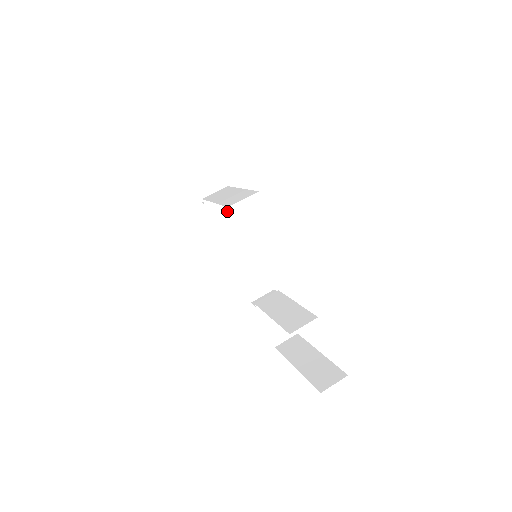
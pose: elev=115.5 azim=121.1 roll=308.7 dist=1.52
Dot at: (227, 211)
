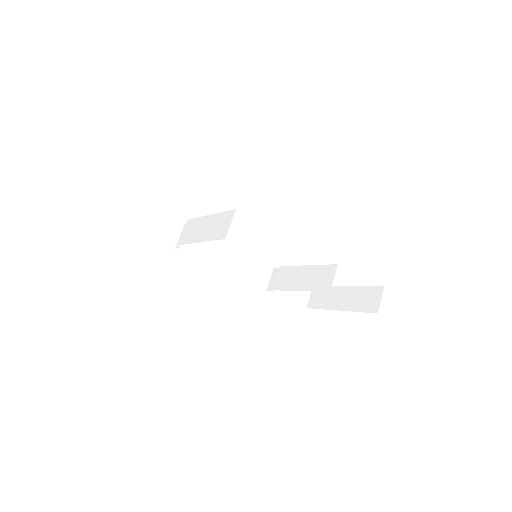
Dot at: occluded
